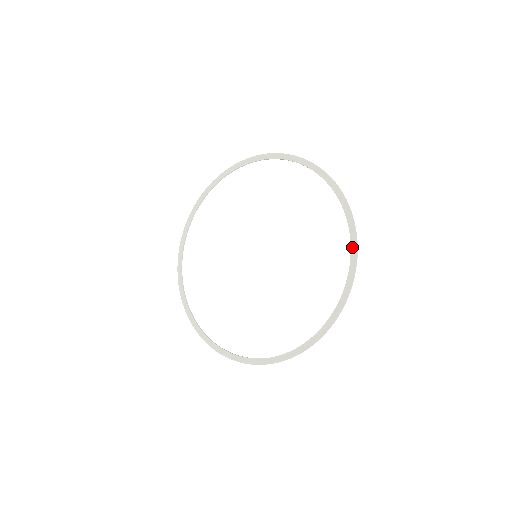
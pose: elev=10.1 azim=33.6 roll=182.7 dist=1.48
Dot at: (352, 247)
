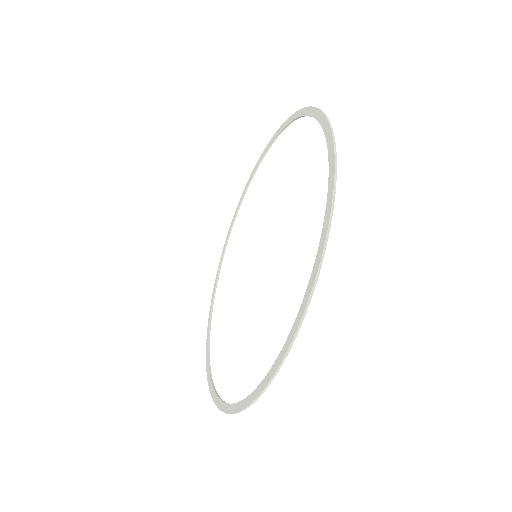
Dot at: (307, 289)
